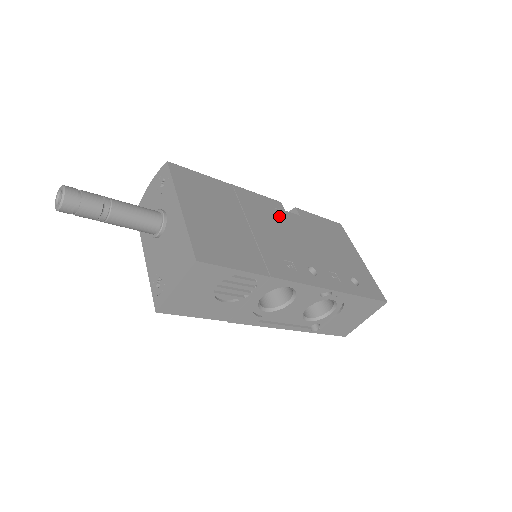
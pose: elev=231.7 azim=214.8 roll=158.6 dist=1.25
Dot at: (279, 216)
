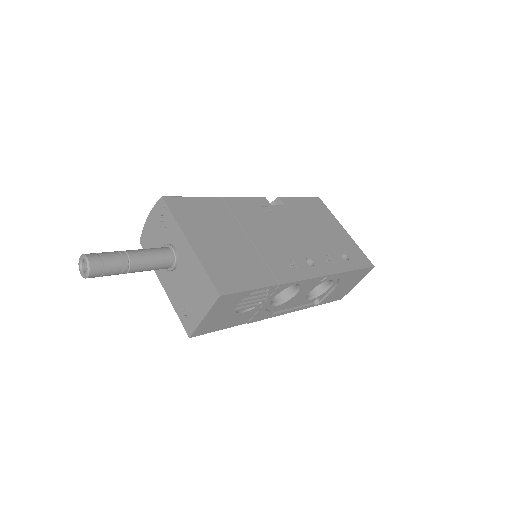
Dot at: (268, 214)
